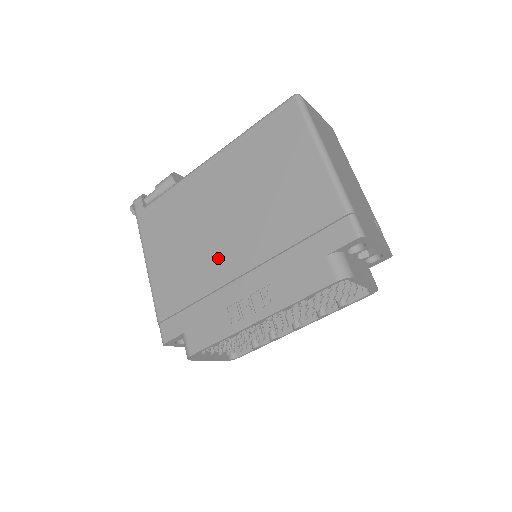
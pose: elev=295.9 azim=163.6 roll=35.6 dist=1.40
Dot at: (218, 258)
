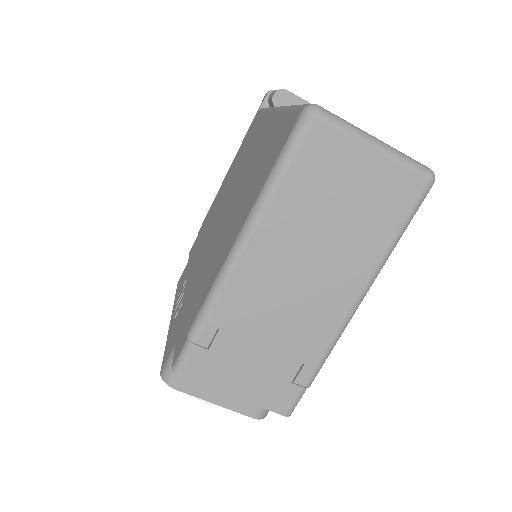
Dot at: (209, 231)
